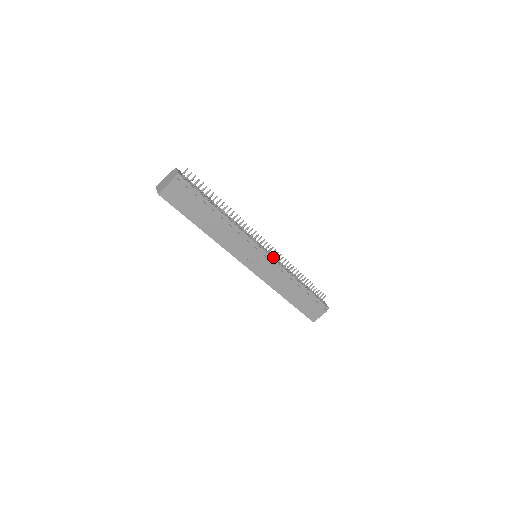
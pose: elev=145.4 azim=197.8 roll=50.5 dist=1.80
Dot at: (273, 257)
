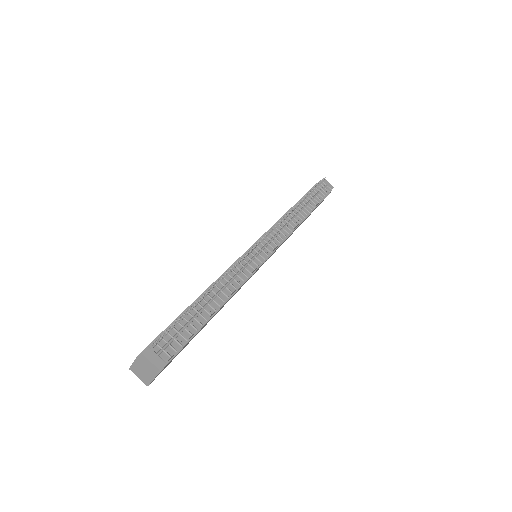
Dot at: (273, 239)
